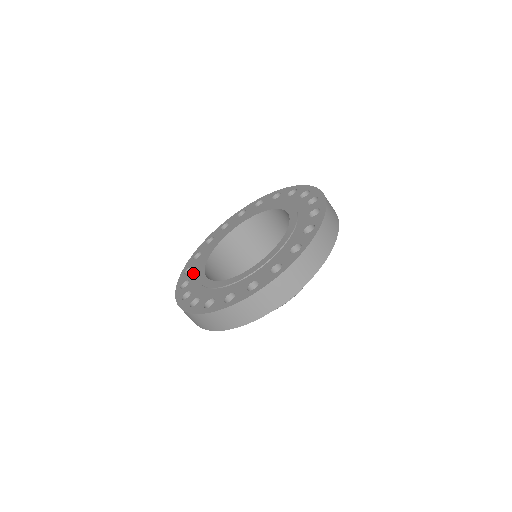
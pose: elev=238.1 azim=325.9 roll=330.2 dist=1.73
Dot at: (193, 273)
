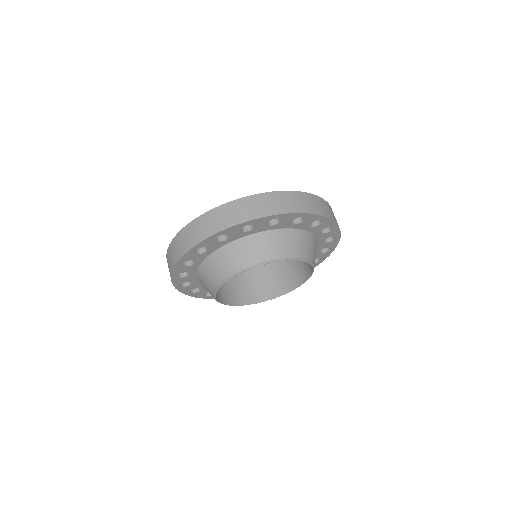
Dot at: occluded
